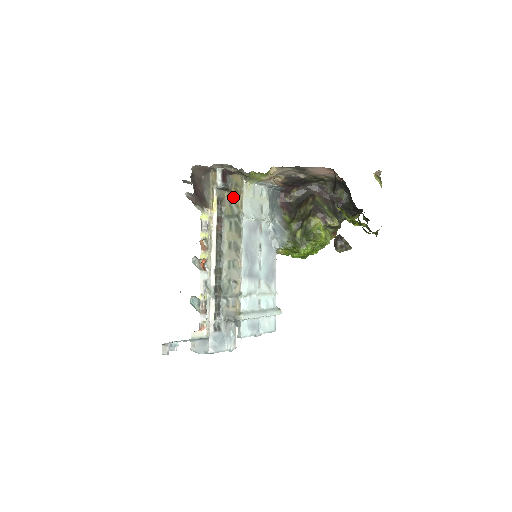
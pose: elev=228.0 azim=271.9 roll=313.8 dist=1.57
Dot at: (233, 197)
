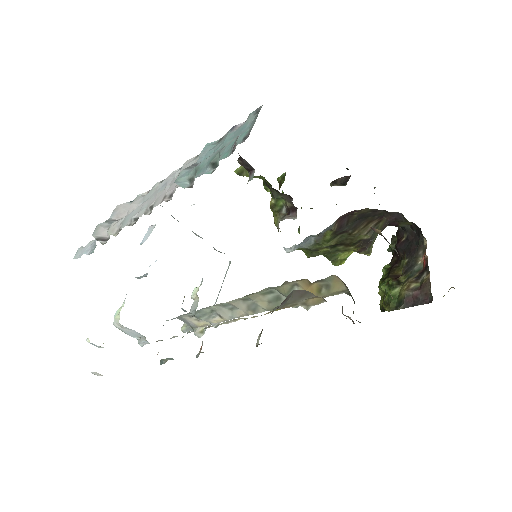
Dot at: (307, 289)
